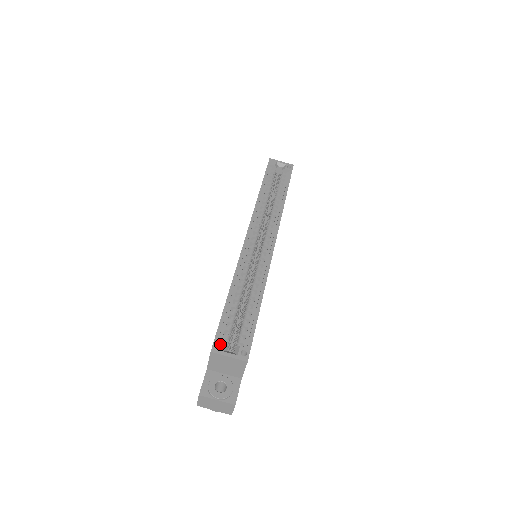
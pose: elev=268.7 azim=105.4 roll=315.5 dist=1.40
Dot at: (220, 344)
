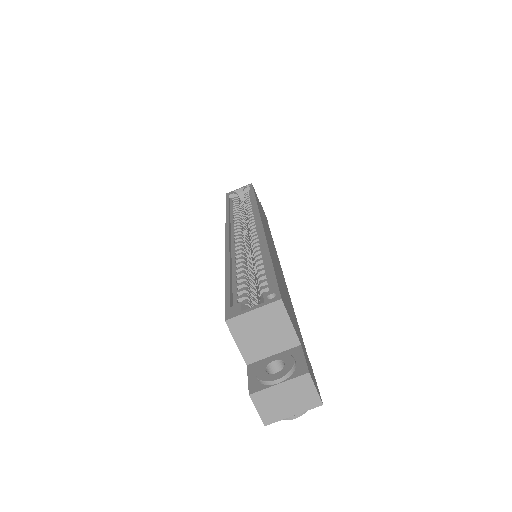
Dot at: (234, 308)
